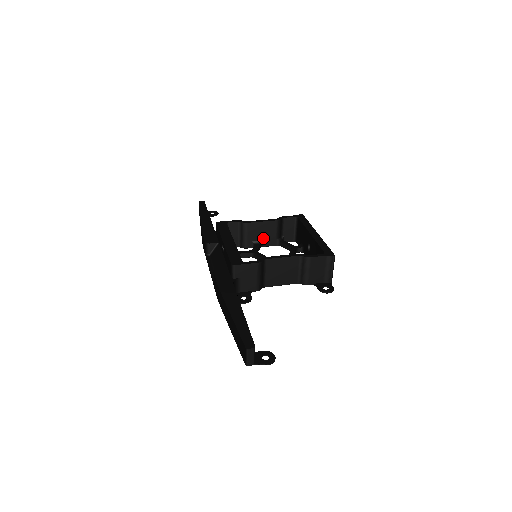
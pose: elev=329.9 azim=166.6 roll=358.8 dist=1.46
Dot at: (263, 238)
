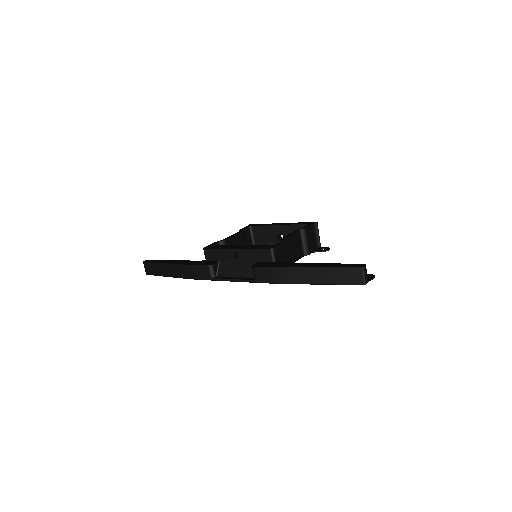
Dot at: occluded
